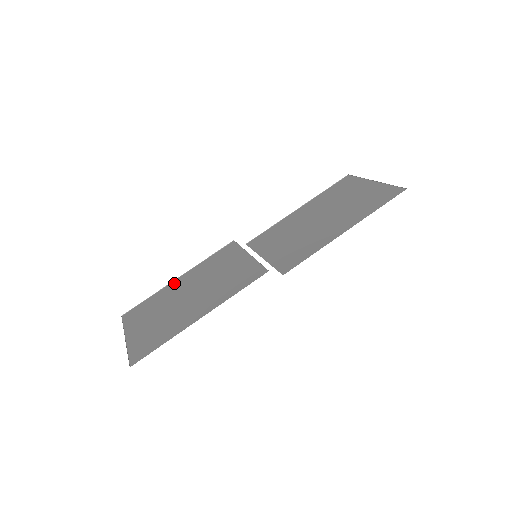
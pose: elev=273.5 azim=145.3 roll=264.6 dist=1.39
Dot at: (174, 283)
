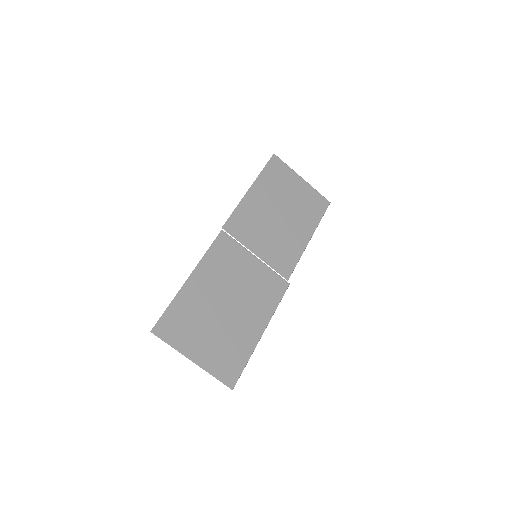
Dot at: (190, 285)
